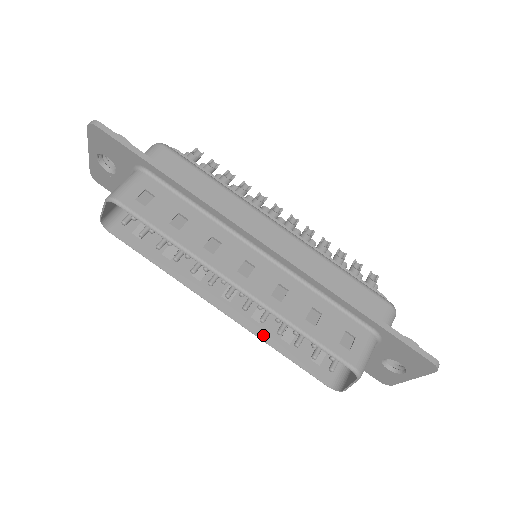
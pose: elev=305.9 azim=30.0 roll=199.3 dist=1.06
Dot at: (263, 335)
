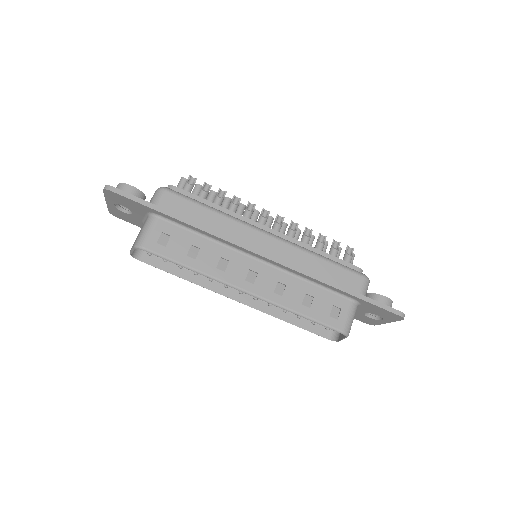
Dot at: (273, 312)
